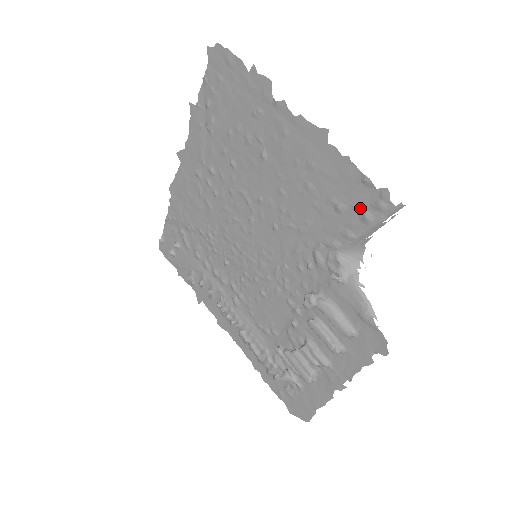
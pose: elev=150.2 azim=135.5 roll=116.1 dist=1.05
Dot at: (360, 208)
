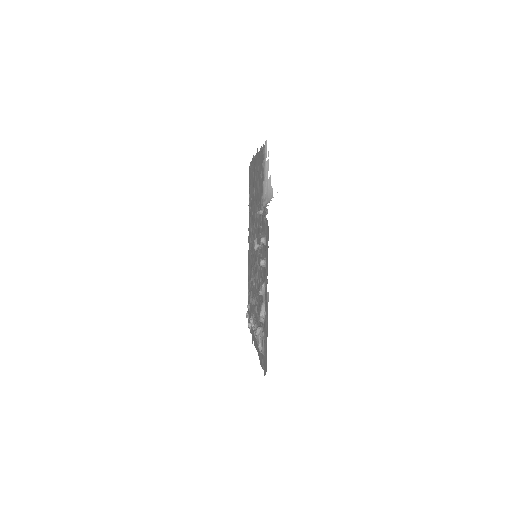
Dot at: occluded
